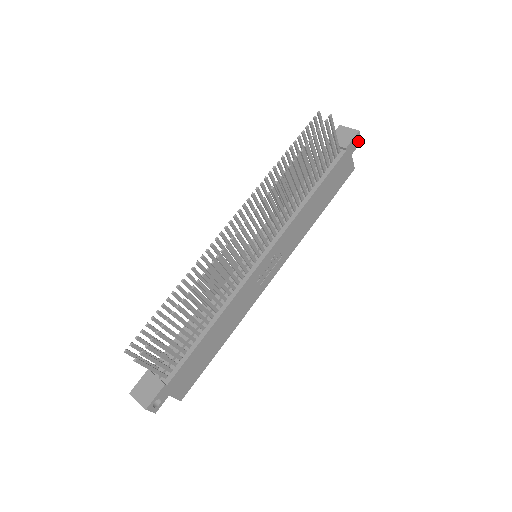
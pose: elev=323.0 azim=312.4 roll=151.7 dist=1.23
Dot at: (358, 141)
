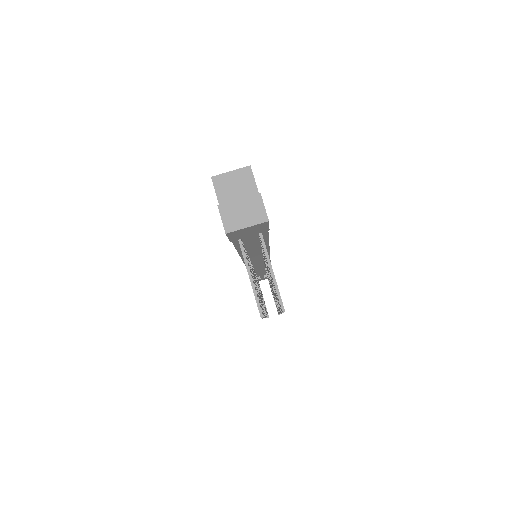
Dot at: (263, 205)
